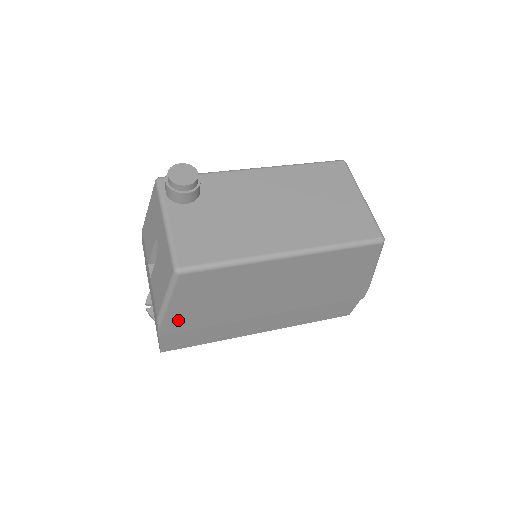
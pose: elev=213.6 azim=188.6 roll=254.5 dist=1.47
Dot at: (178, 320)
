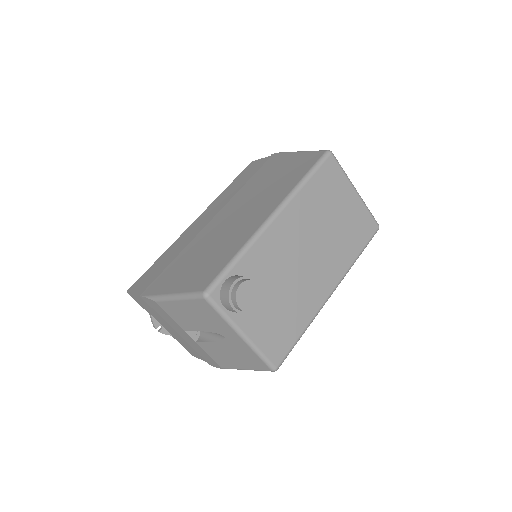
Dot at: occluded
